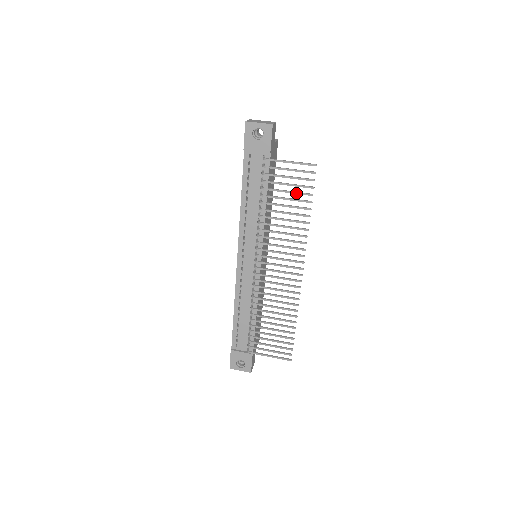
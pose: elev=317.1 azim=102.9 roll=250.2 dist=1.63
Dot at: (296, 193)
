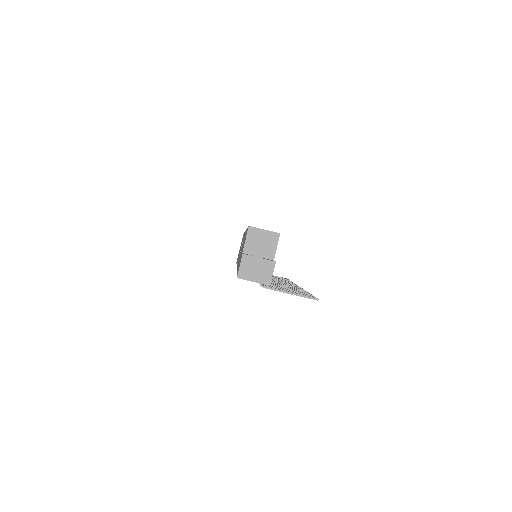
Dot at: occluded
